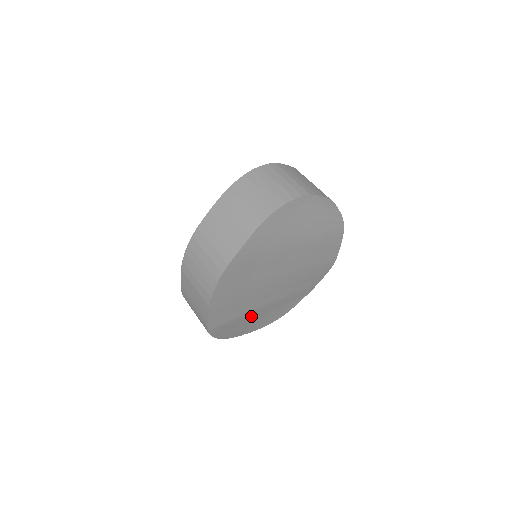
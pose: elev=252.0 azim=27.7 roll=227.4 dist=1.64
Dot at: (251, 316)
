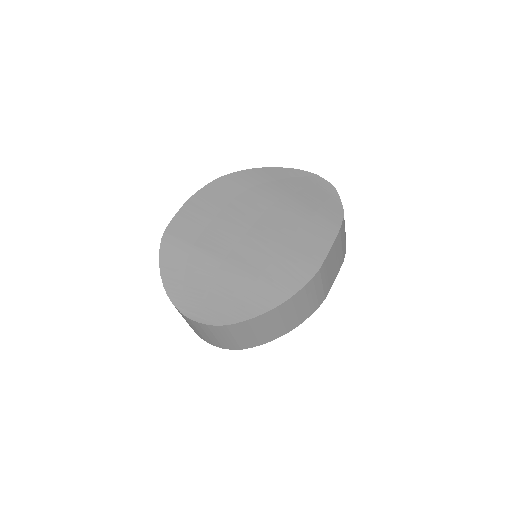
Dot at: (200, 266)
